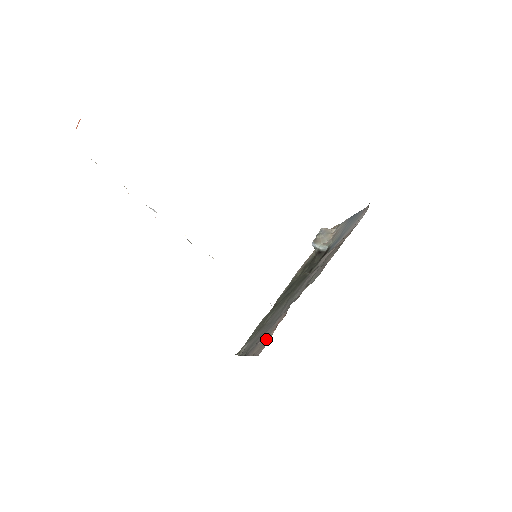
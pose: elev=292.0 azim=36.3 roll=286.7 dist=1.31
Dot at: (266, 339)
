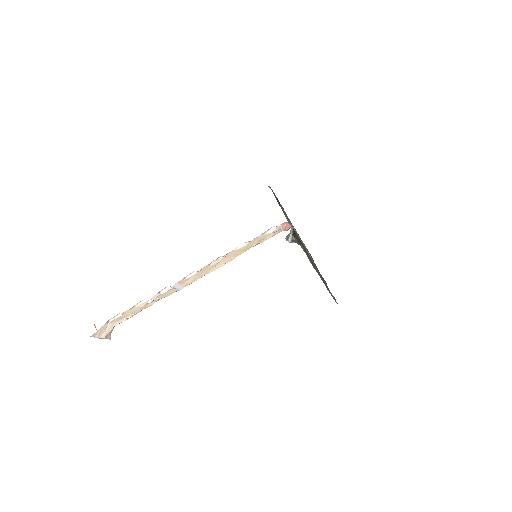
Dot at: occluded
